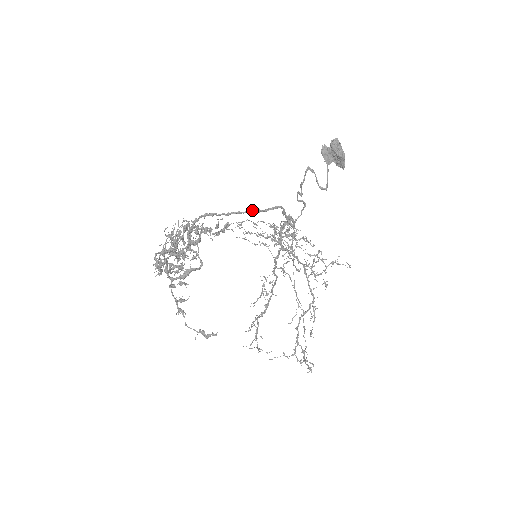
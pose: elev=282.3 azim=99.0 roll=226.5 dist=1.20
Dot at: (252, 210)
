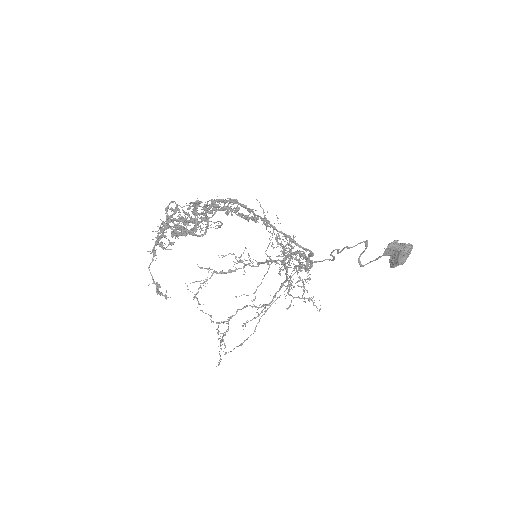
Dot at: (287, 235)
